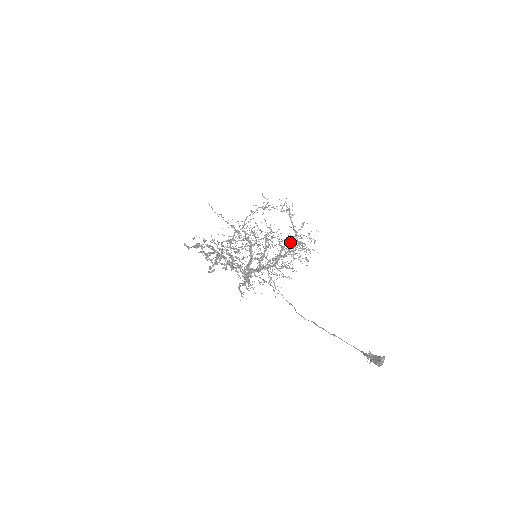
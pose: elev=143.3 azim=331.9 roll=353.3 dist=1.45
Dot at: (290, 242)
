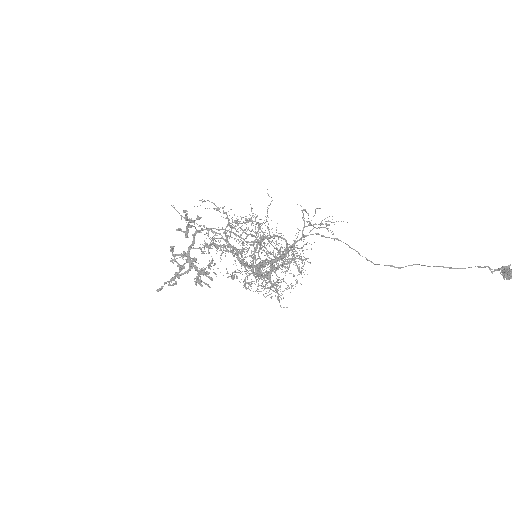
Dot at: occluded
